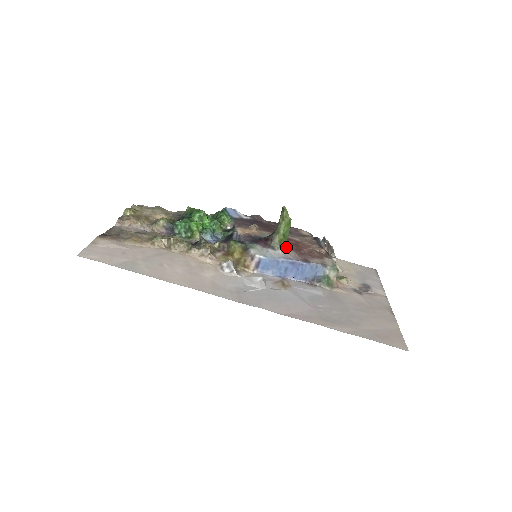
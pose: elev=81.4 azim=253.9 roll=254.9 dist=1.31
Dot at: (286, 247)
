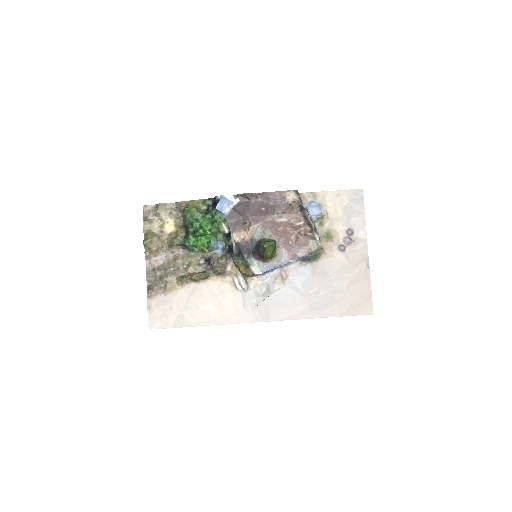
Dot at: (277, 245)
